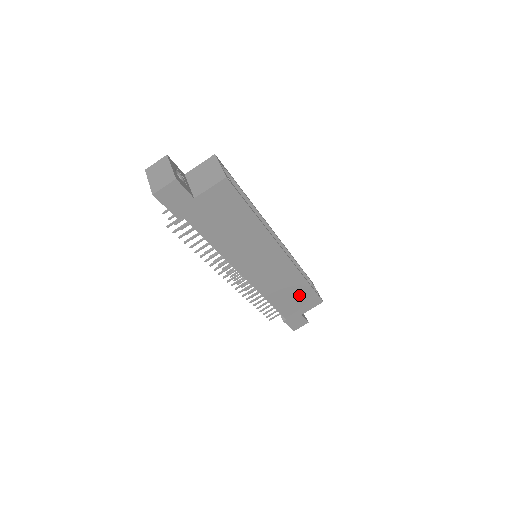
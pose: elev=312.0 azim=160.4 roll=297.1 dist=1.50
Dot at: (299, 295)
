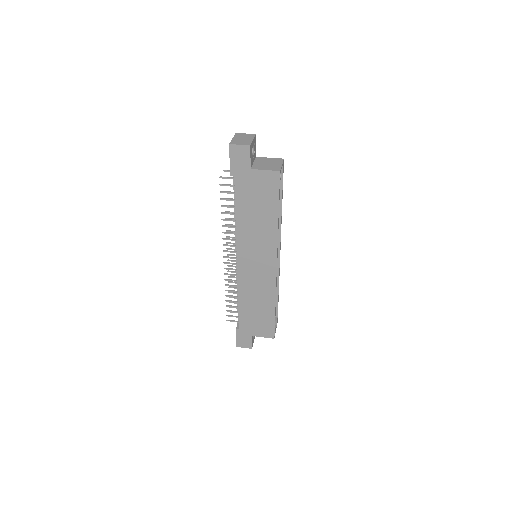
Dot at: (262, 315)
